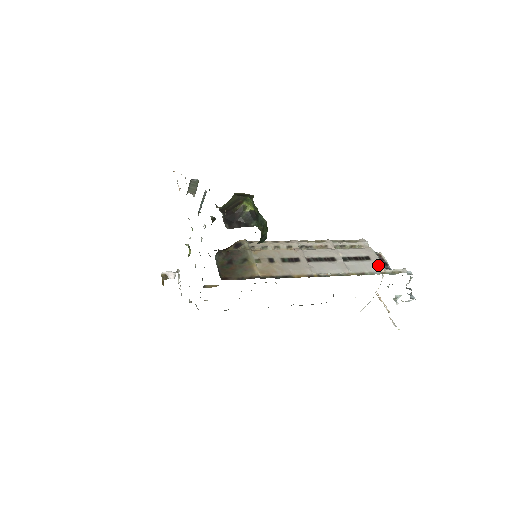
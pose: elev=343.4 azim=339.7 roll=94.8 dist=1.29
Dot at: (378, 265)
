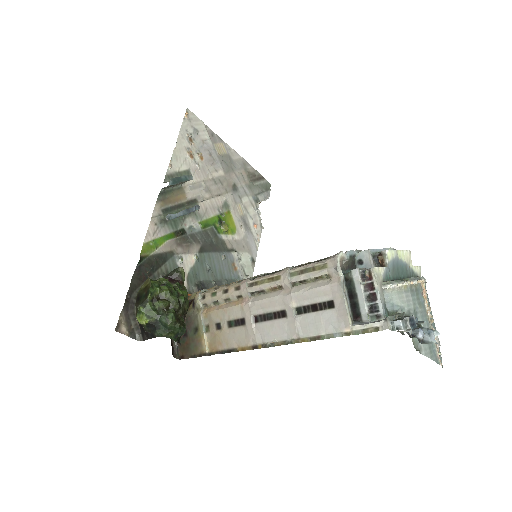
Dot at: (342, 319)
